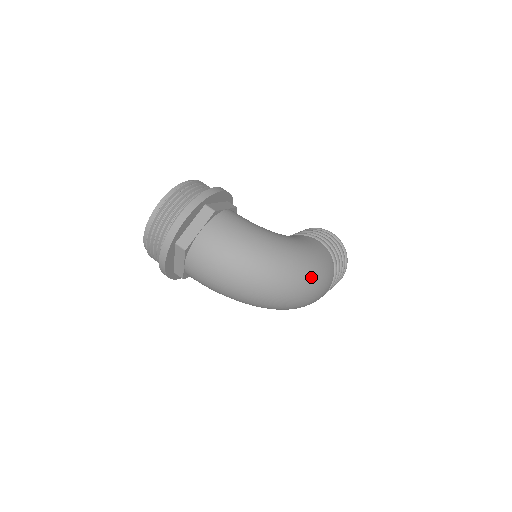
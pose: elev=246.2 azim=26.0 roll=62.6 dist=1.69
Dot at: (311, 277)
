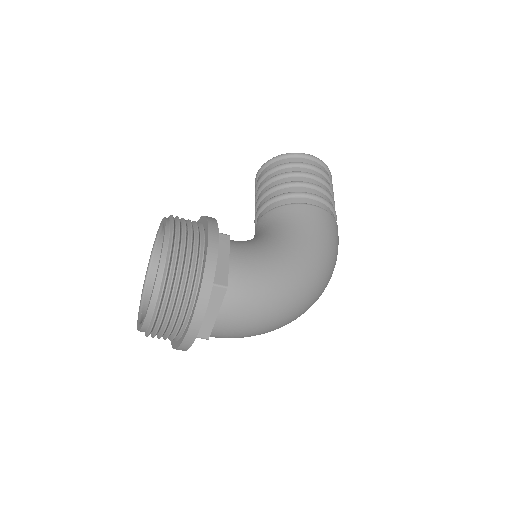
Dot at: (332, 271)
